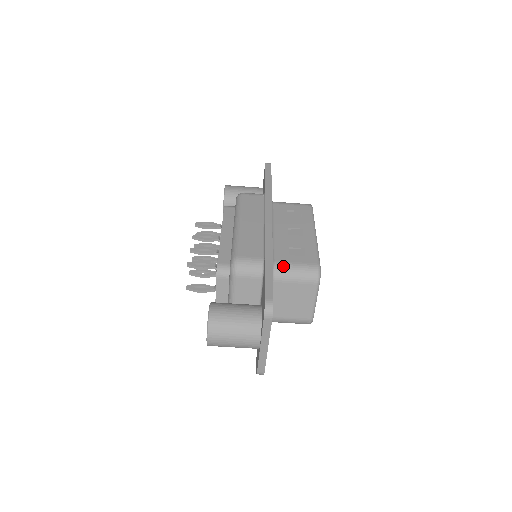
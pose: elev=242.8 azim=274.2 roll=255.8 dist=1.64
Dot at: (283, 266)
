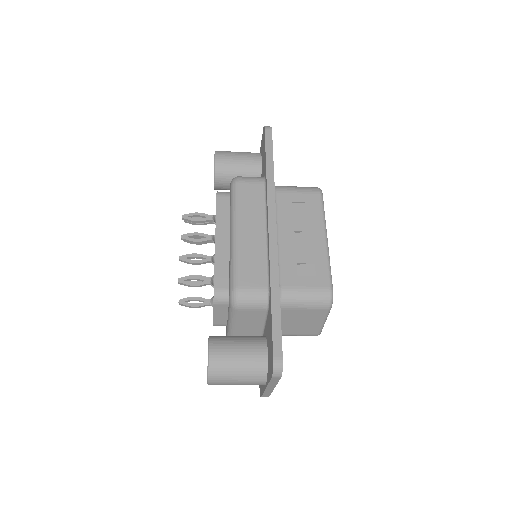
Dot at: (290, 293)
